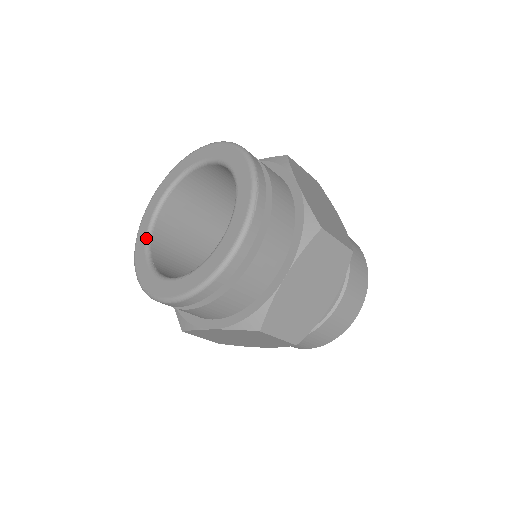
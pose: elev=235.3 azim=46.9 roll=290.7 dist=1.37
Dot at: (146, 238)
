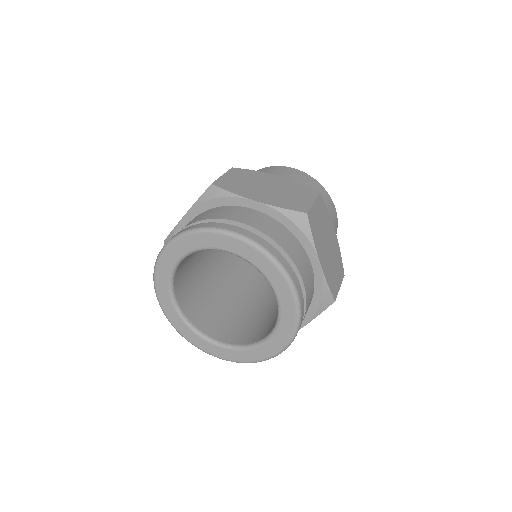
Dot at: (170, 292)
